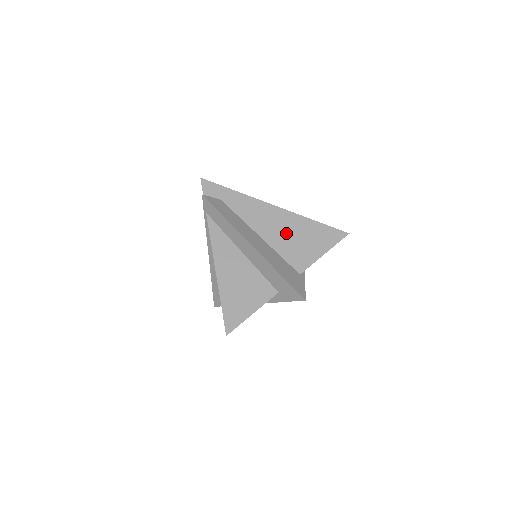
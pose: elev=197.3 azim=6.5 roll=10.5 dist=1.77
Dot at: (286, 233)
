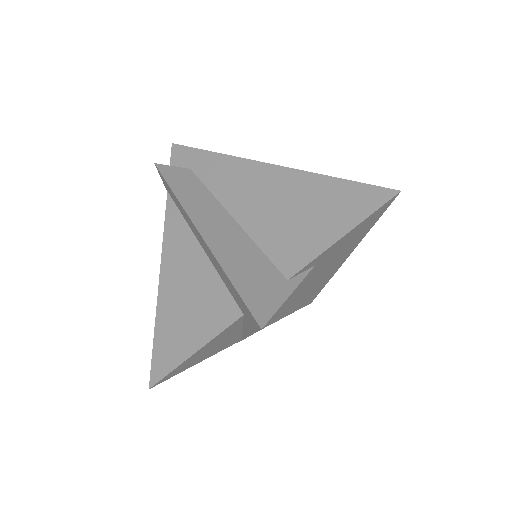
Dot at: (276, 206)
